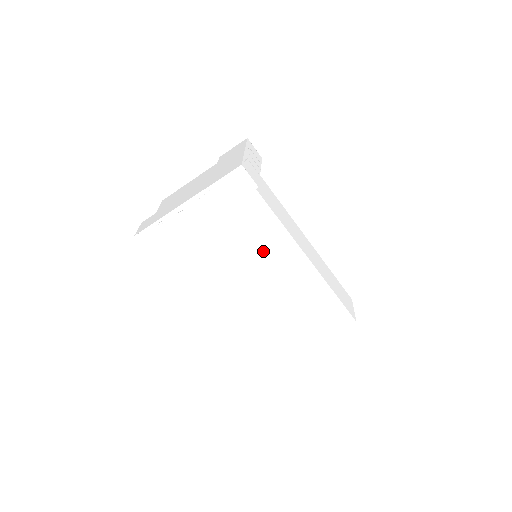
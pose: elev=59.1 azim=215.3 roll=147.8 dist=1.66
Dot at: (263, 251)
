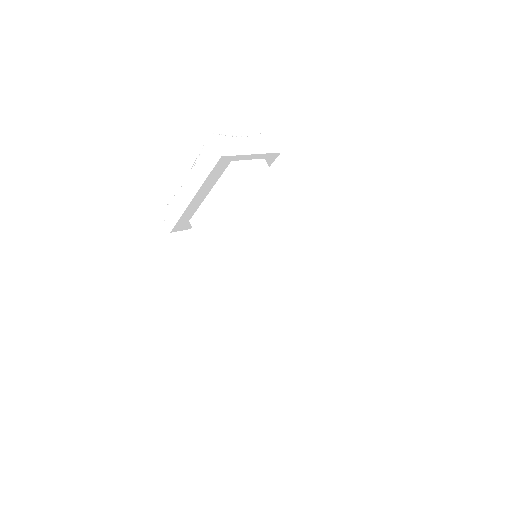
Dot at: (245, 242)
